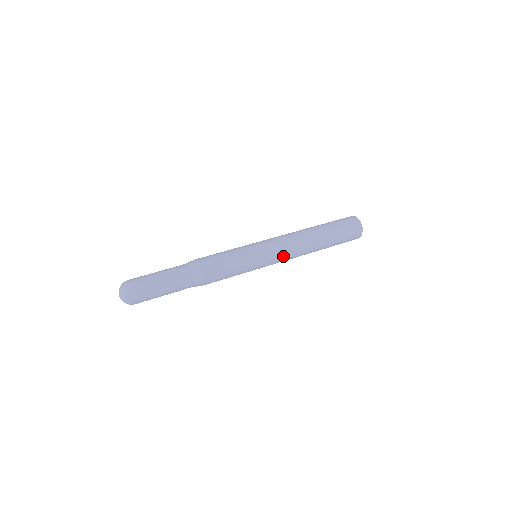
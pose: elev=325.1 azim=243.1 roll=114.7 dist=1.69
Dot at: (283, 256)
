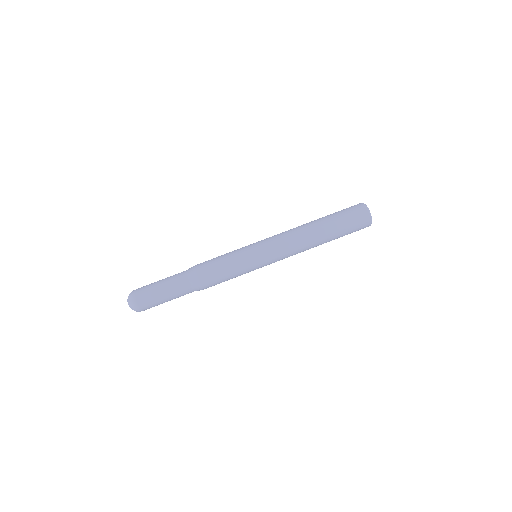
Dot at: occluded
